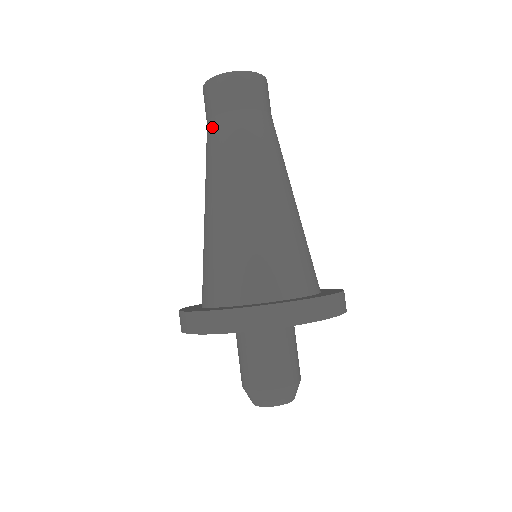
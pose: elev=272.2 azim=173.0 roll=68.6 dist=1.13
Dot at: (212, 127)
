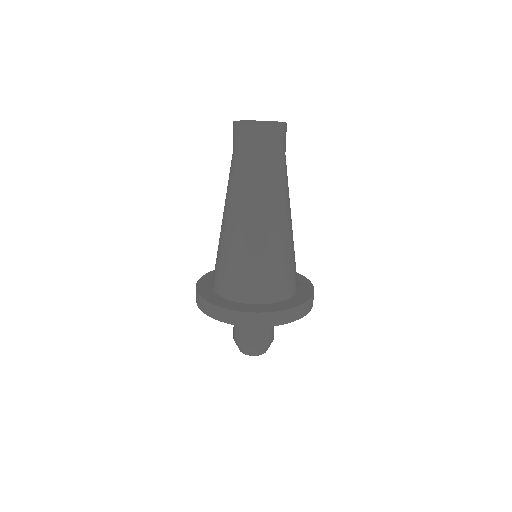
Dot at: (239, 163)
